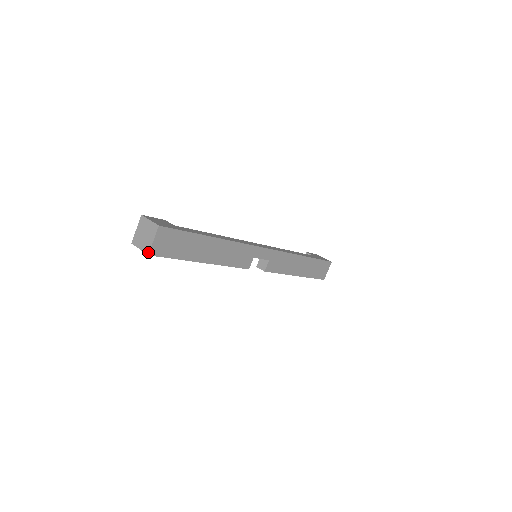
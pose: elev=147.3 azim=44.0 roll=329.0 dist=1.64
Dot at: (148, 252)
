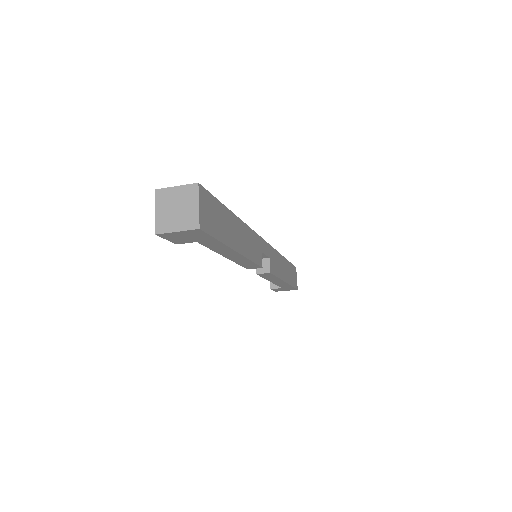
Dot at: (197, 225)
